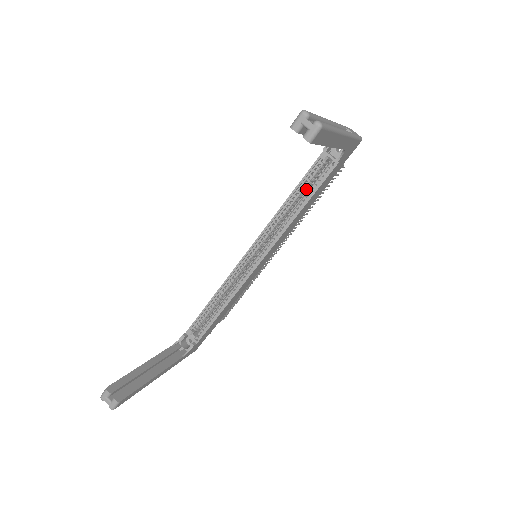
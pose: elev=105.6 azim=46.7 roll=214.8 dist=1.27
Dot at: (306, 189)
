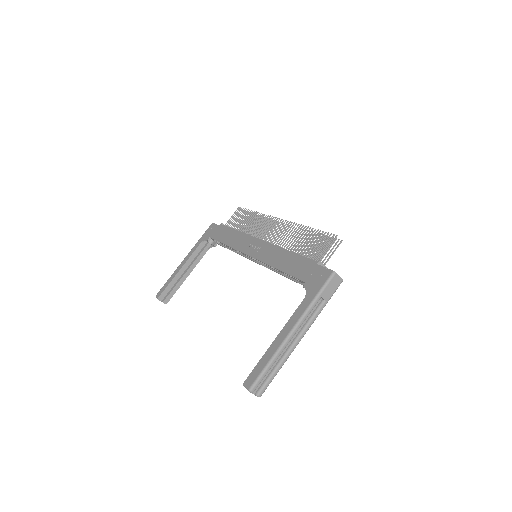
Dot at: occluded
